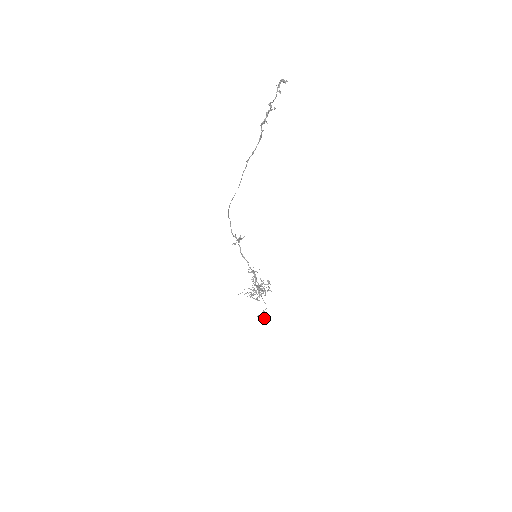
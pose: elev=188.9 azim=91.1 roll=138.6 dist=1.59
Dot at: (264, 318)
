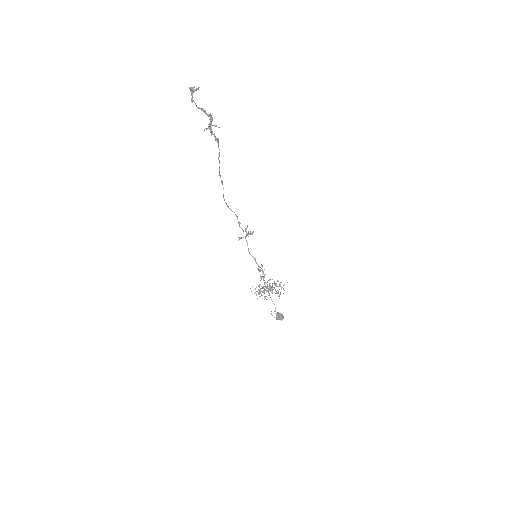
Dot at: (281, 318)
